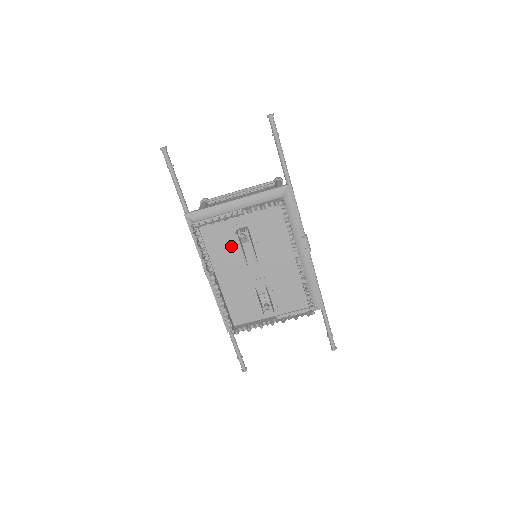
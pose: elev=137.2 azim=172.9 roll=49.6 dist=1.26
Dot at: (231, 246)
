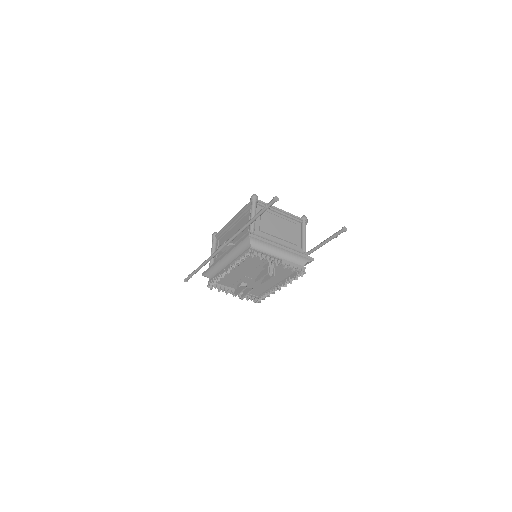
Dot at: (255, 263)
